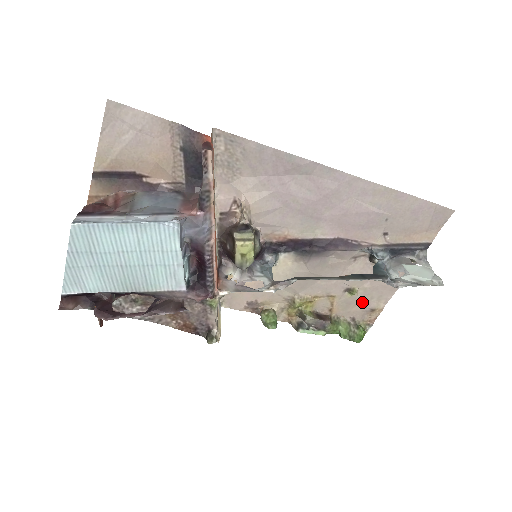
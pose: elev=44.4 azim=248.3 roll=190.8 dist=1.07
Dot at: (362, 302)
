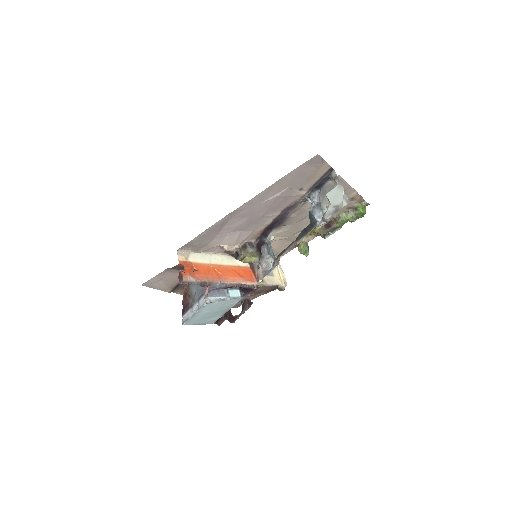
Dot at: occluded
